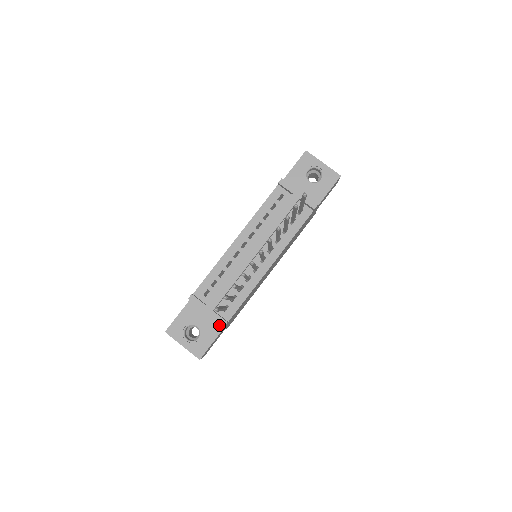
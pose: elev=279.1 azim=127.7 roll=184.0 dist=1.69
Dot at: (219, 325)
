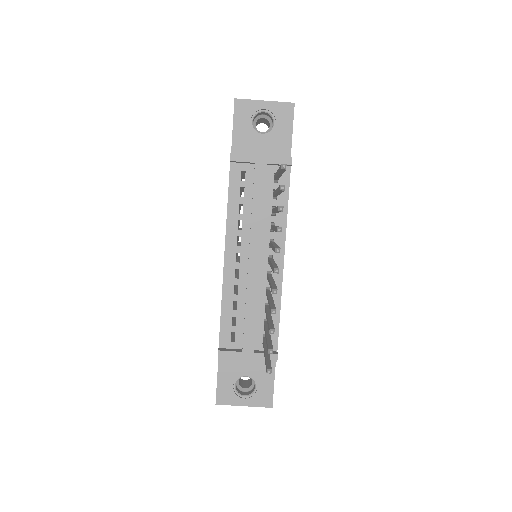
Dot at: occluded
